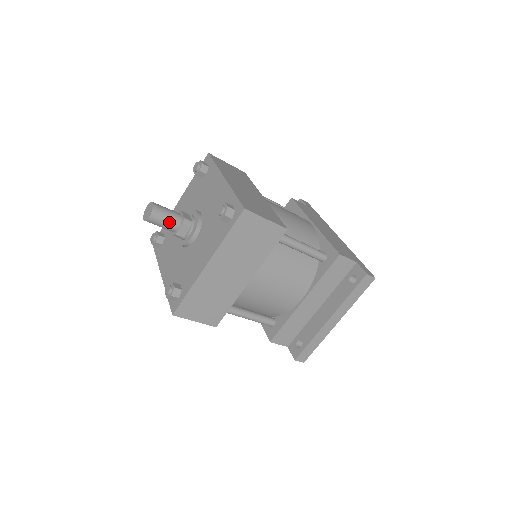
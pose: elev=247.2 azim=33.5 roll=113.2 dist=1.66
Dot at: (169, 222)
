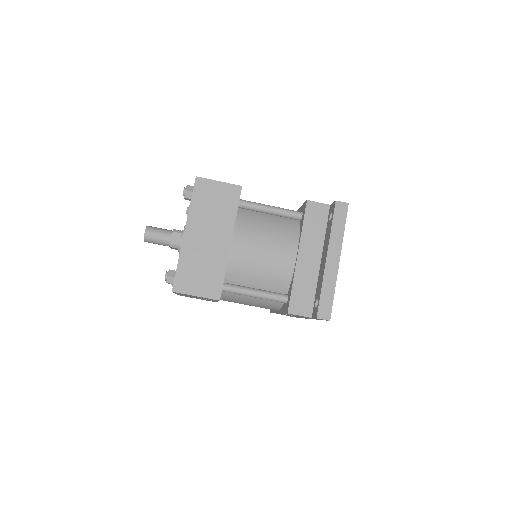
Dot at: (162, 234)
